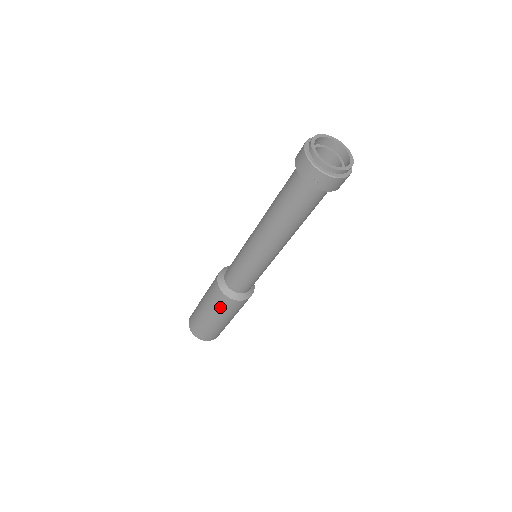
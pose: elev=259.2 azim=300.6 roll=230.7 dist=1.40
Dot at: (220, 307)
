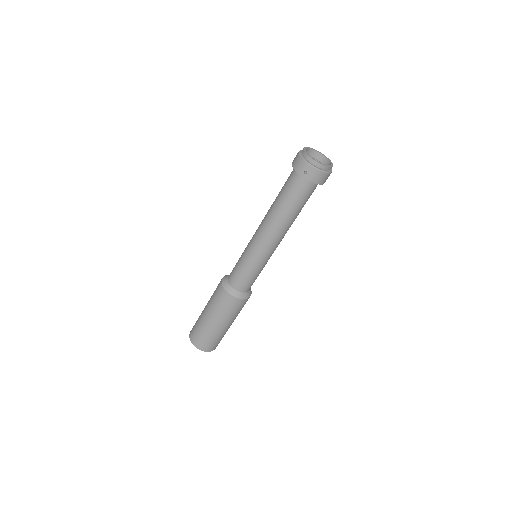
Dot at: (221, 306)
